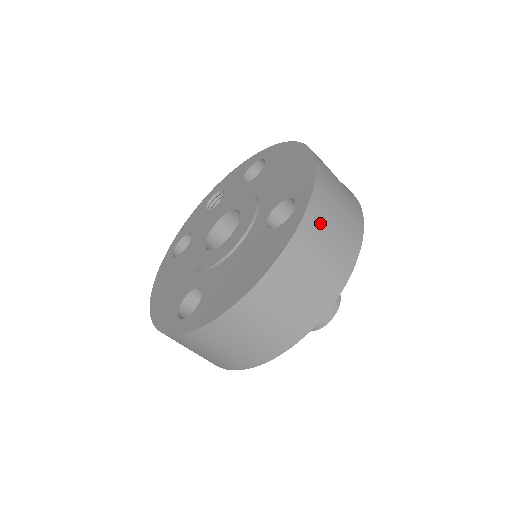
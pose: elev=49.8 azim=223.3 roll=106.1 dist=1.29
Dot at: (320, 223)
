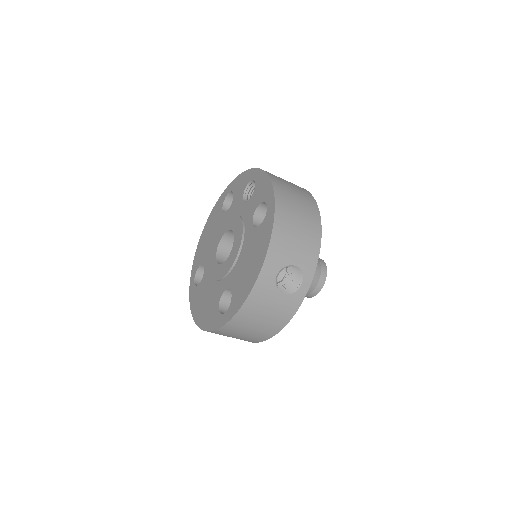
Dot at: (235, 330)
